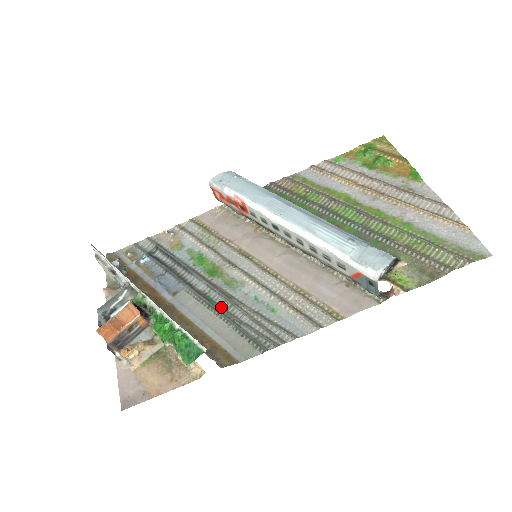
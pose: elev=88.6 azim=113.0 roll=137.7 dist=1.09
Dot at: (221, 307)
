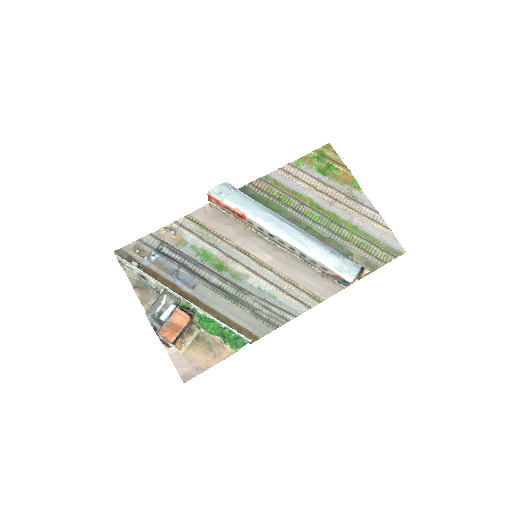
Dot at: (236, 297)
